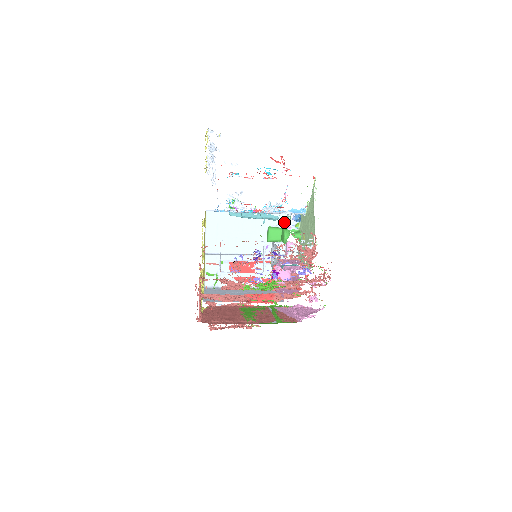
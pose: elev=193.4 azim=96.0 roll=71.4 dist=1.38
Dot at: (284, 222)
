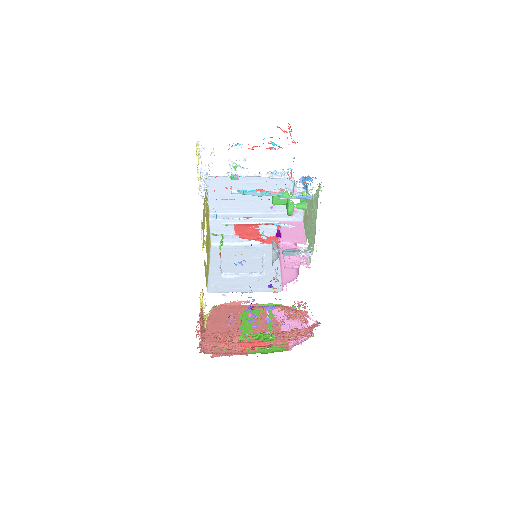
Dot at: (290, 185)
